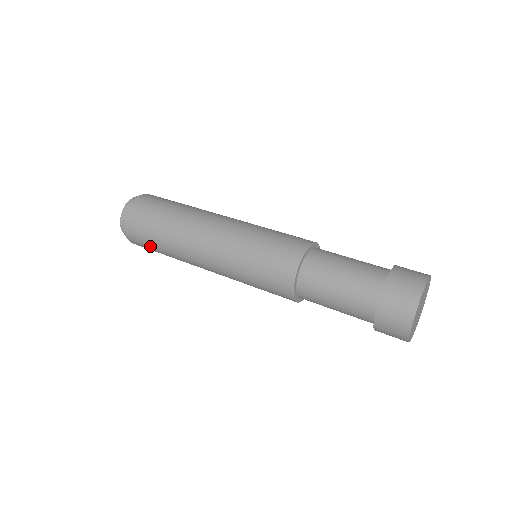
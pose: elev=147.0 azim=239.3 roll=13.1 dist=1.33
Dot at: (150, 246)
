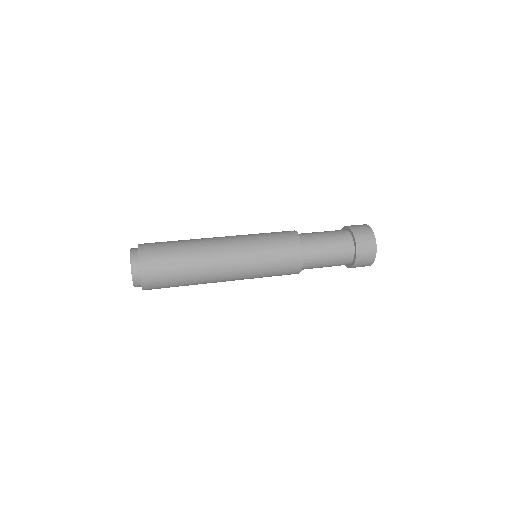
Dot at: (168, 260)
